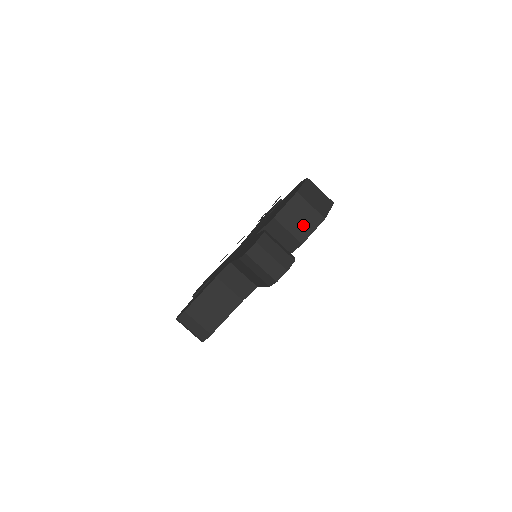
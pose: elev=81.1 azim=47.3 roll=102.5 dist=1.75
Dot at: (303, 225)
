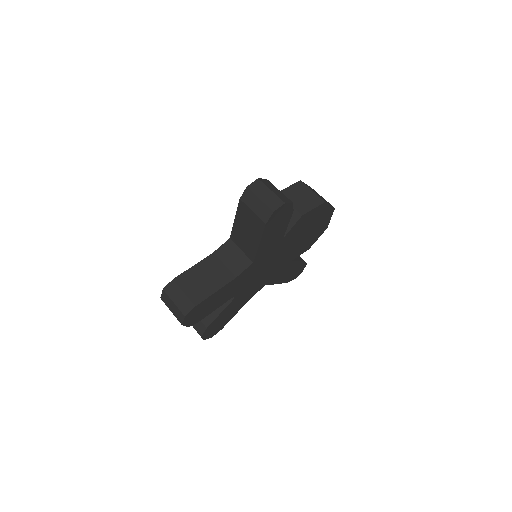
Dot at: (304, 202)
